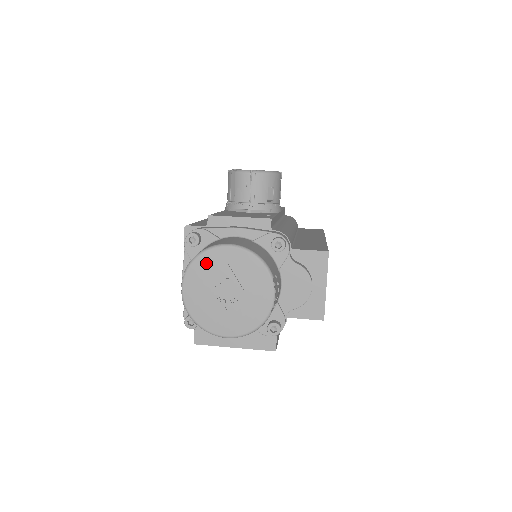
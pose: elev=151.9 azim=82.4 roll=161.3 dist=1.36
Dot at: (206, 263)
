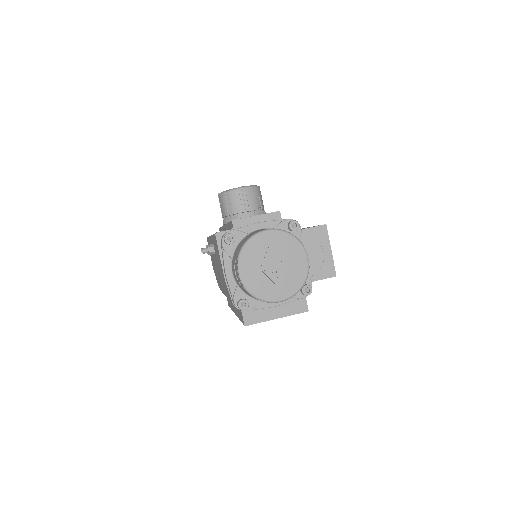
Dot at: (253, 248)
